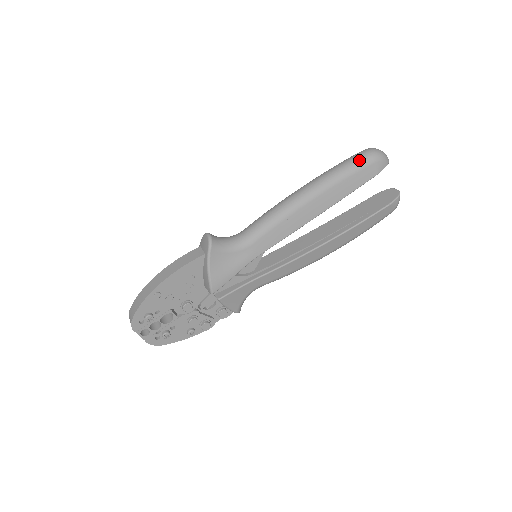
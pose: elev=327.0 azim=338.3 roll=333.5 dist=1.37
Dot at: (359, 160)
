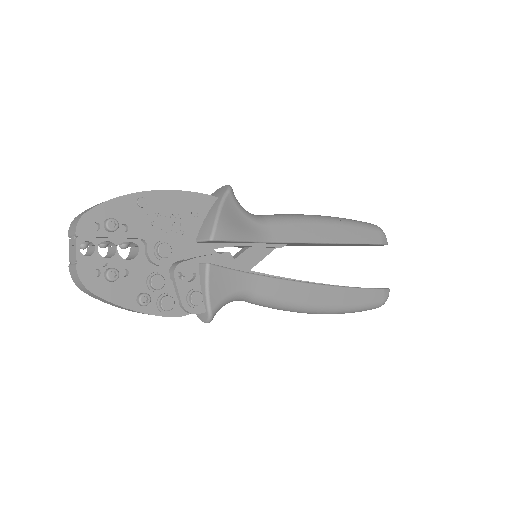
Dot at: (367, 223)
